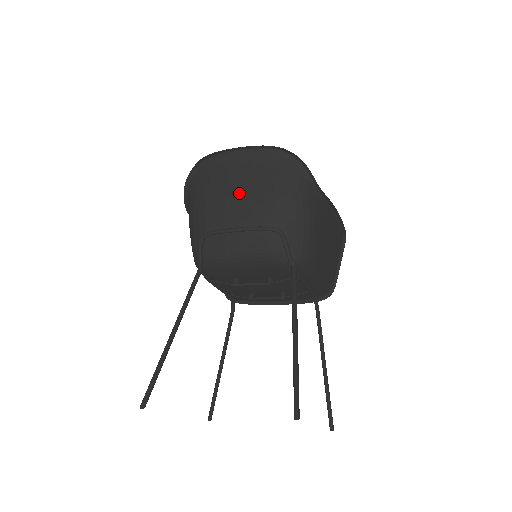
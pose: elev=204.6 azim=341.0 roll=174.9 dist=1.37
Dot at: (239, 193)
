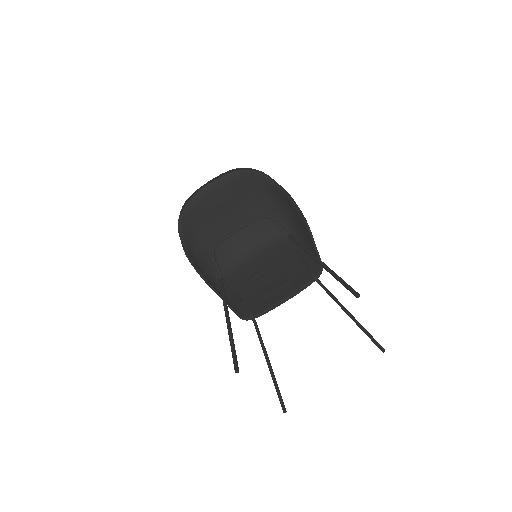
Dot at: (225, 208)
